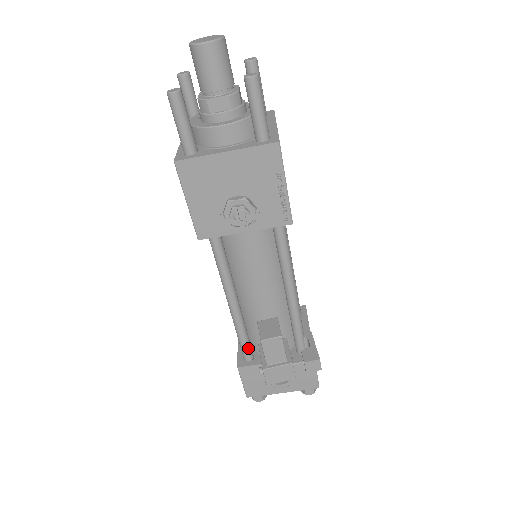
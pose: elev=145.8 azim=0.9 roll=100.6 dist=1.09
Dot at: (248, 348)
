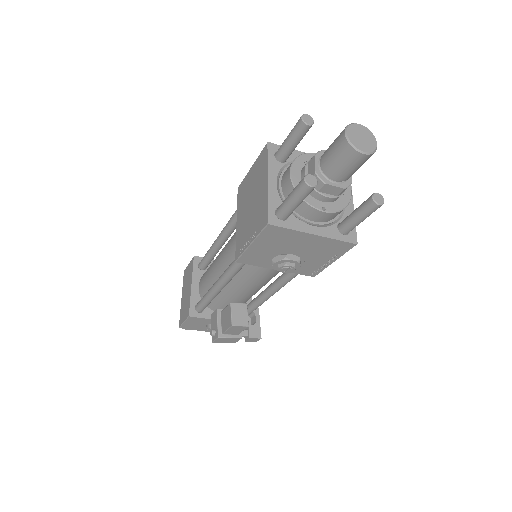
Dot at: occluded
